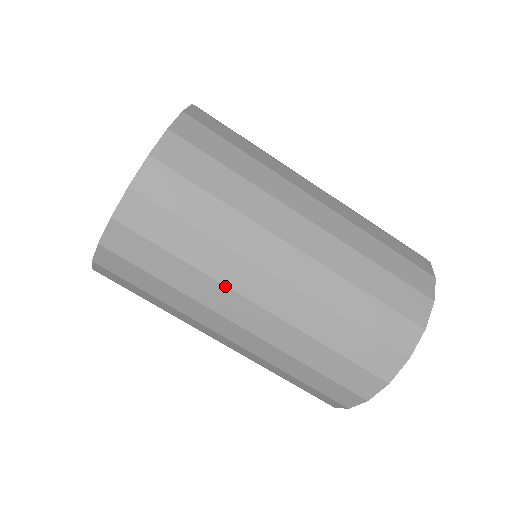
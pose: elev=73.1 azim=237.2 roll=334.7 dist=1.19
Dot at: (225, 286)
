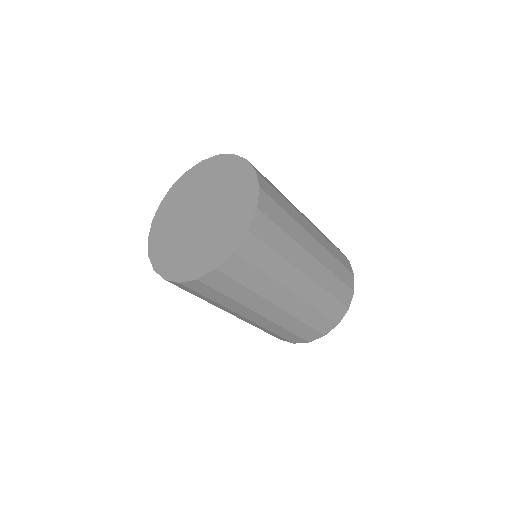
Dot at: occluded
